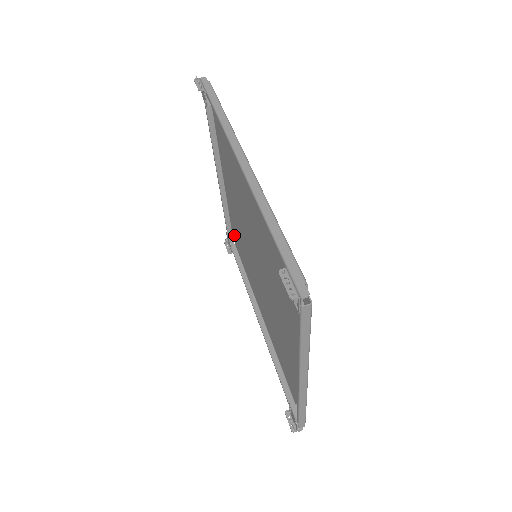
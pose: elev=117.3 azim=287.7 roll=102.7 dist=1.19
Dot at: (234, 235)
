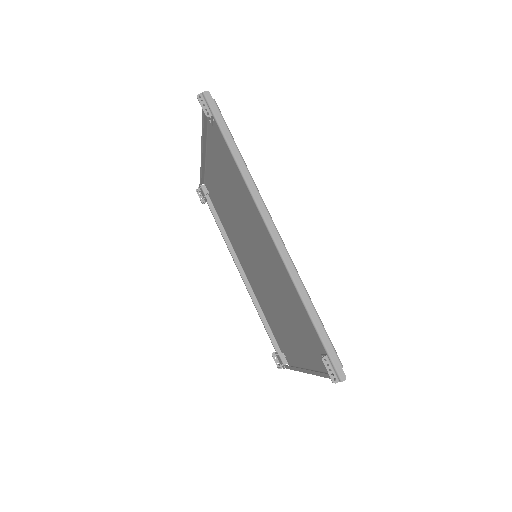
Dot at: (209, 190)
